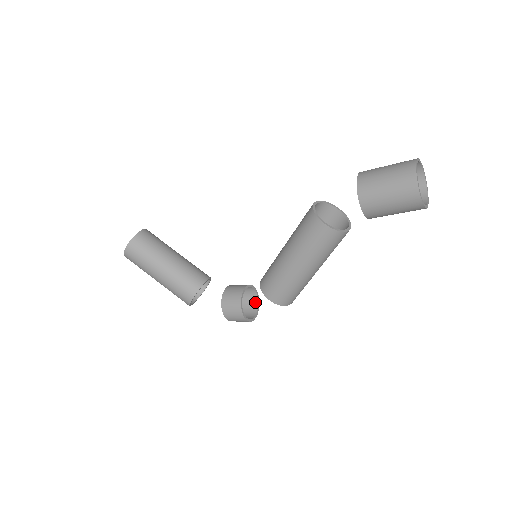
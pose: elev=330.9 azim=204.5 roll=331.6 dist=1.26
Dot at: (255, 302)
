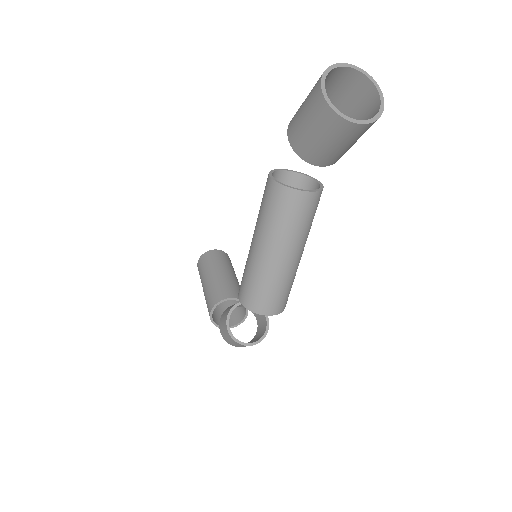
Dot at: (263, 333)
